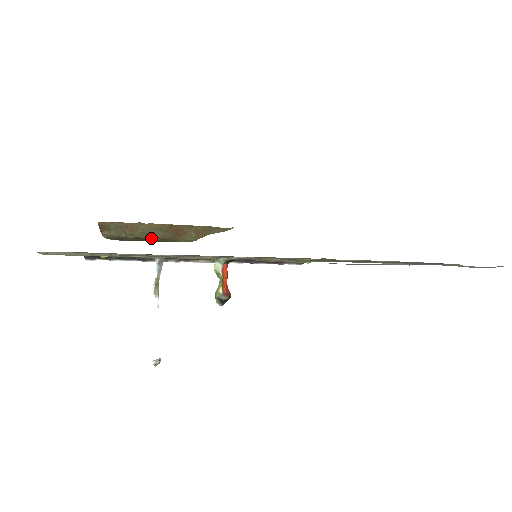
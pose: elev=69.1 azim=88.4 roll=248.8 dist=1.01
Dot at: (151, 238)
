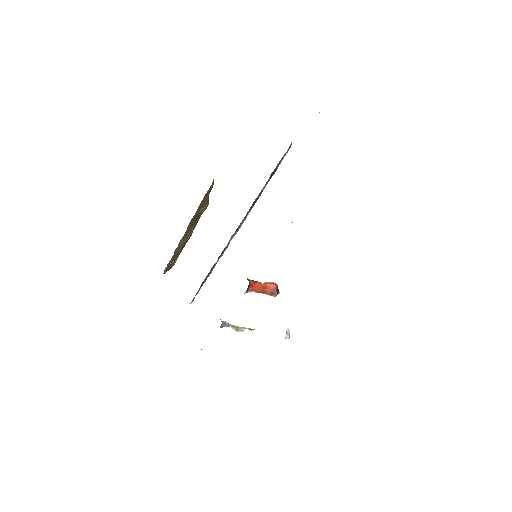
Dot at: (190, 236)
